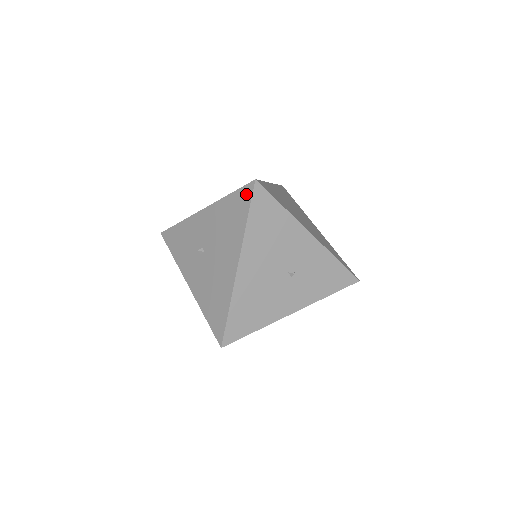
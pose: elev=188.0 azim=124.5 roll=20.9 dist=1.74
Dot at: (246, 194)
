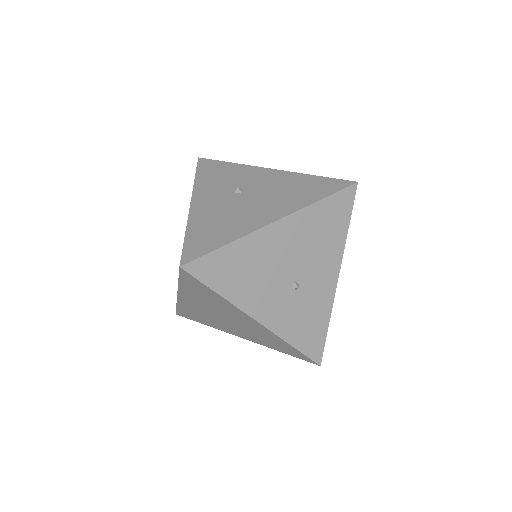
Dot at: (338, 184)
